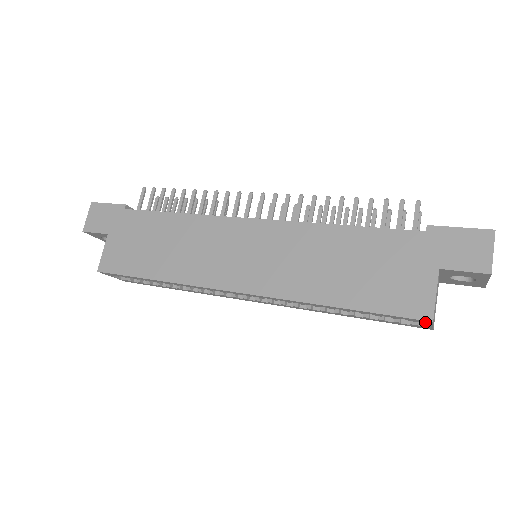
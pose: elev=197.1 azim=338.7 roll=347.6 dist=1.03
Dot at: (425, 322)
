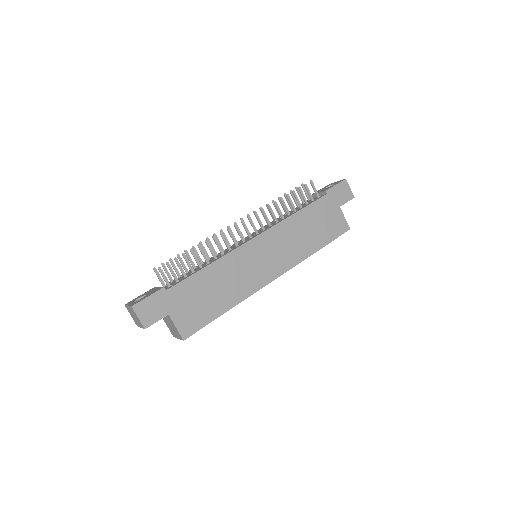
Dot at: occluded
